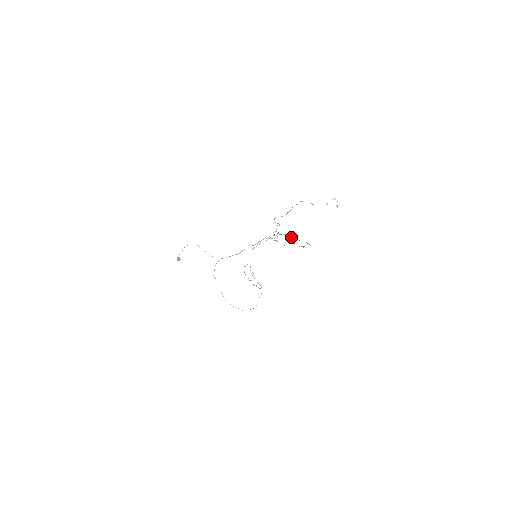
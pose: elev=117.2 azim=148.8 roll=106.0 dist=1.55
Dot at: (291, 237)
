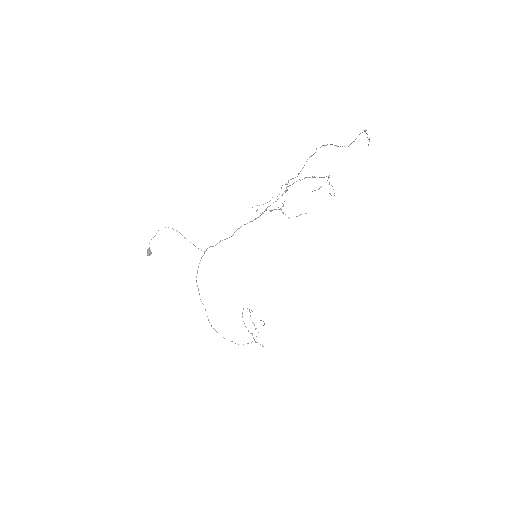
Dot at: occluded
